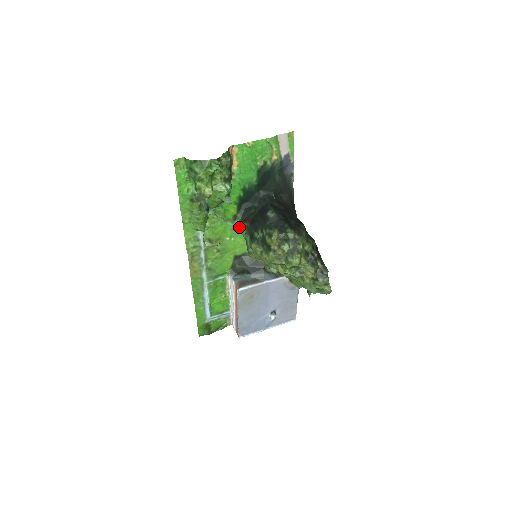
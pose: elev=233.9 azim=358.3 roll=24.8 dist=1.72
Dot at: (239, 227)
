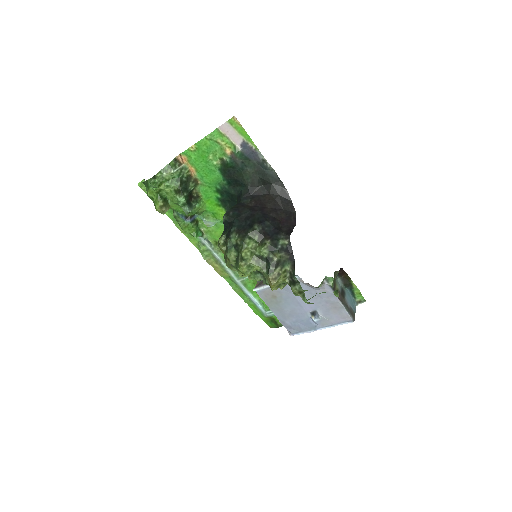
Dot at: occluded
